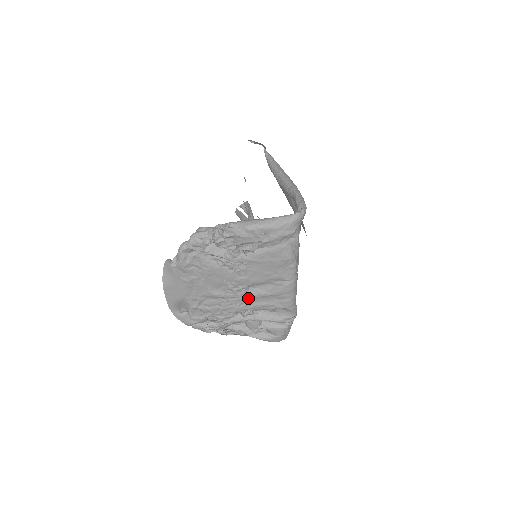
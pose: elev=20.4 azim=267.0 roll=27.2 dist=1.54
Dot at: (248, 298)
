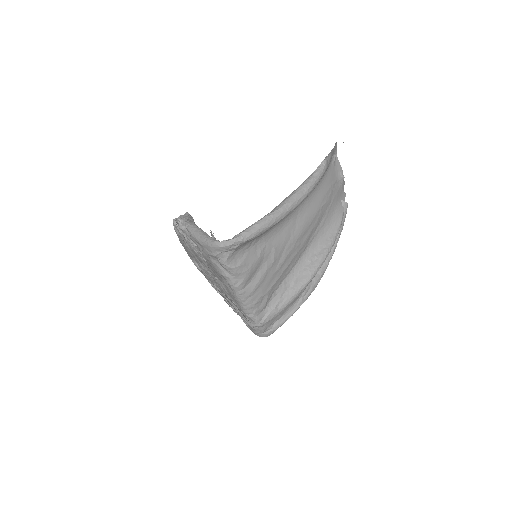
Dot at: occluded
